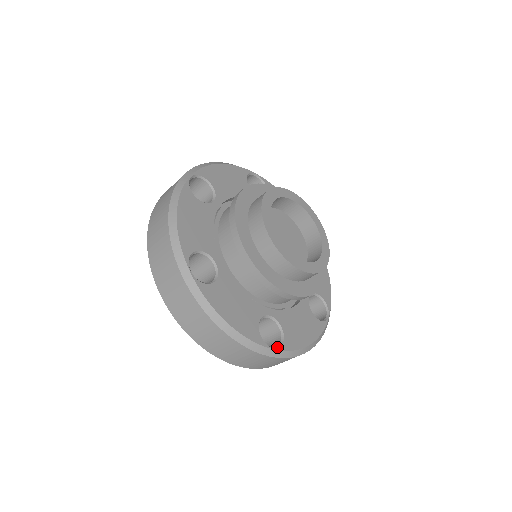
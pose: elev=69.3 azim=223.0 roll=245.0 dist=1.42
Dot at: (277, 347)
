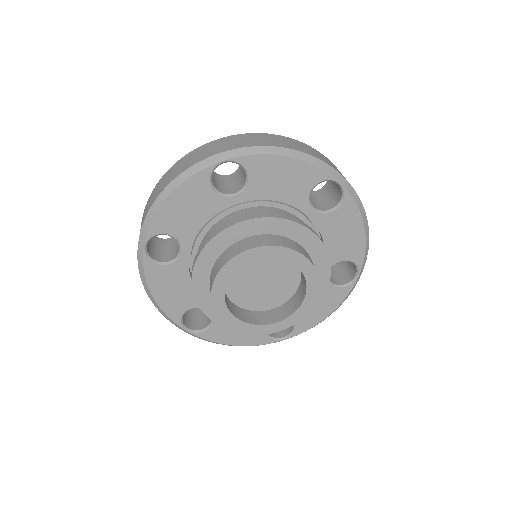
Dot at: (289, 336)
